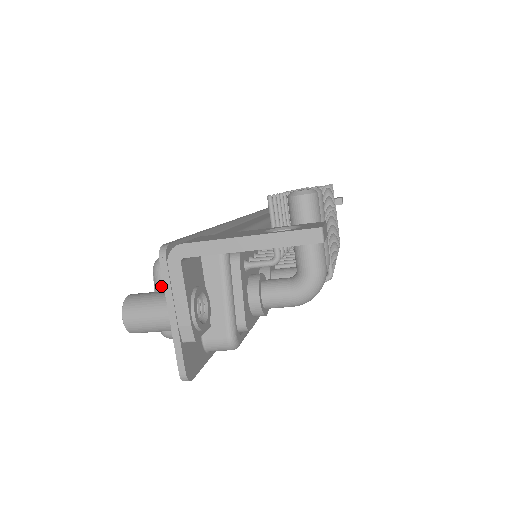
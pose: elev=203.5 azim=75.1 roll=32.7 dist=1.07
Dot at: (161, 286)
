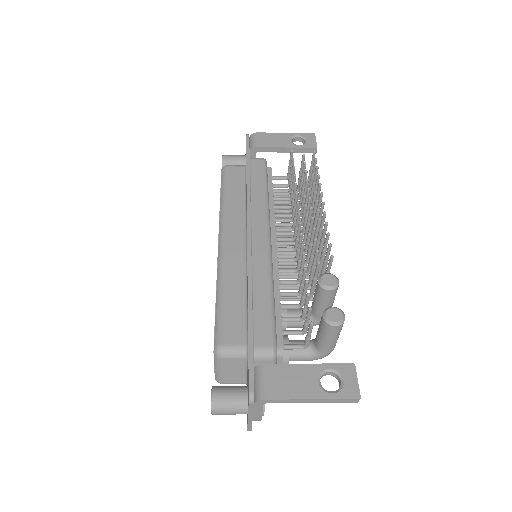
Dot at: (222, 366)
